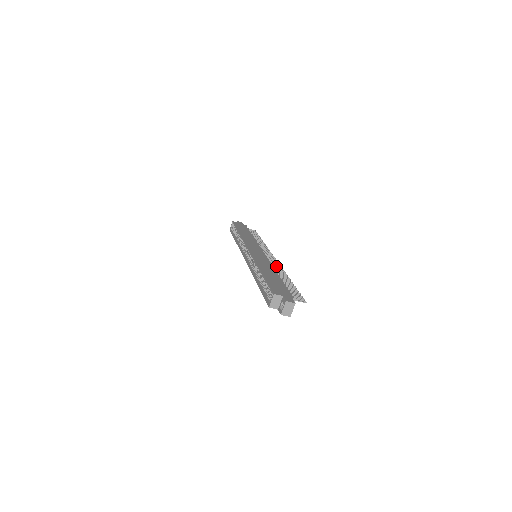
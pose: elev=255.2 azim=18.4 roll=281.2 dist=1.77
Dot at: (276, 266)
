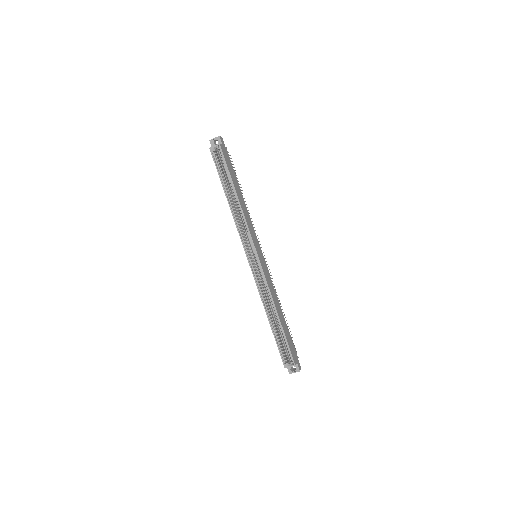
Dot at: occluded
